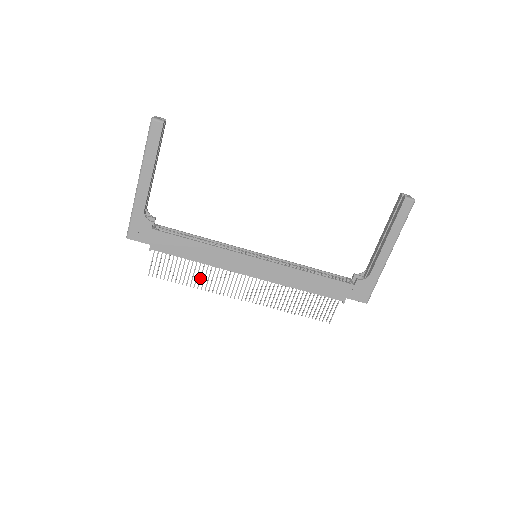
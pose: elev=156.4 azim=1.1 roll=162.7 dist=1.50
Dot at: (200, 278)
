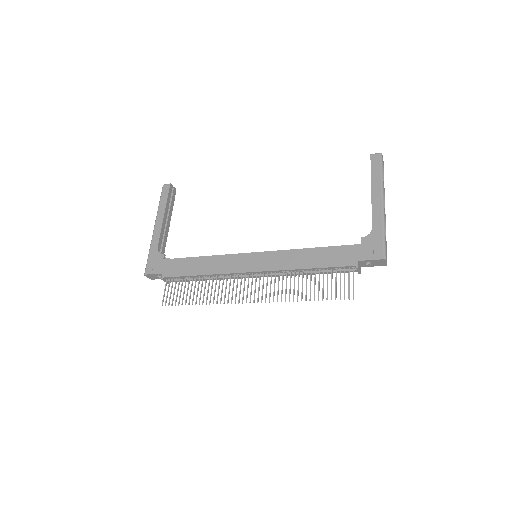
Dot at: (207, 292)
